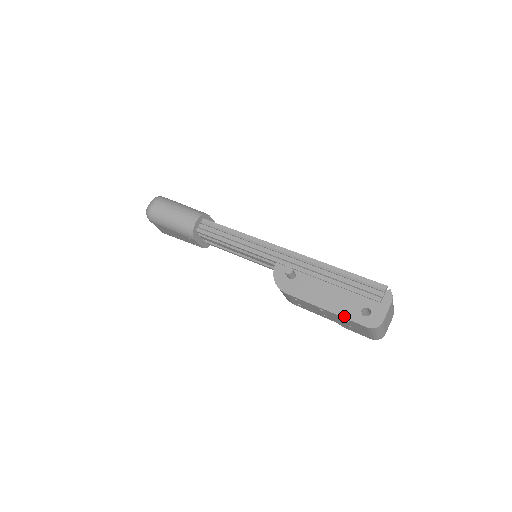
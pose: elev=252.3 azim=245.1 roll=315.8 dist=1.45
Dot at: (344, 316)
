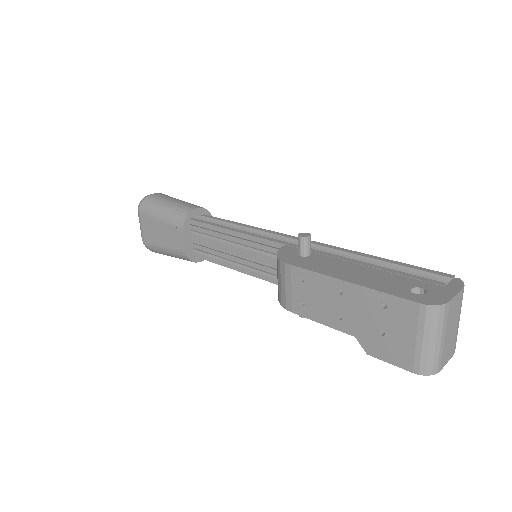
Dot at: (380, 289)
